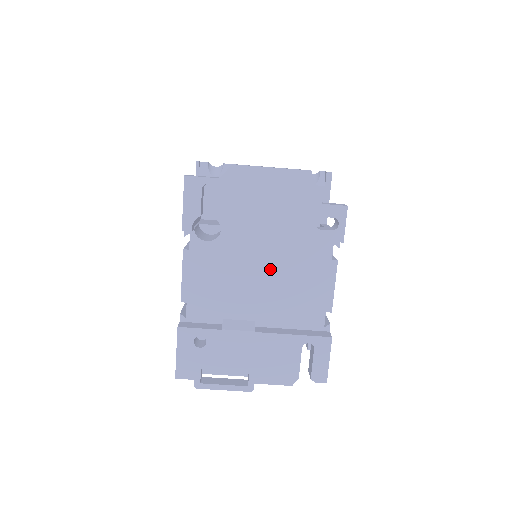
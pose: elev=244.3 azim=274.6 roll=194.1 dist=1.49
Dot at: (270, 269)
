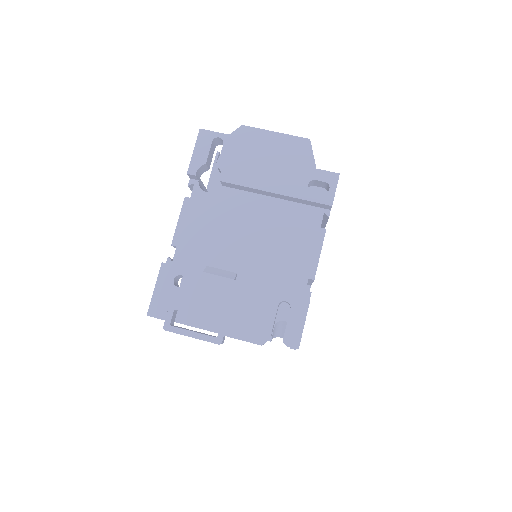
Dot at: (261, 227)
